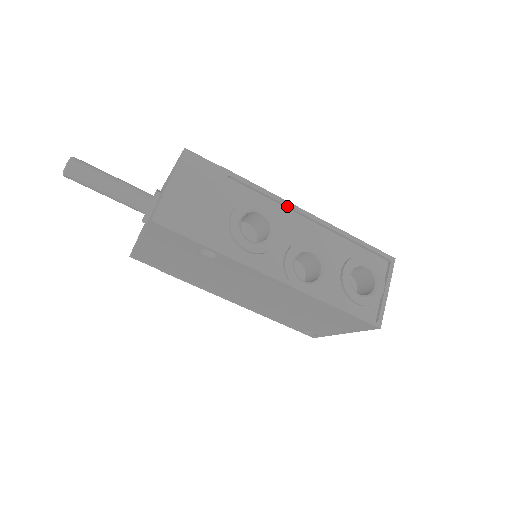
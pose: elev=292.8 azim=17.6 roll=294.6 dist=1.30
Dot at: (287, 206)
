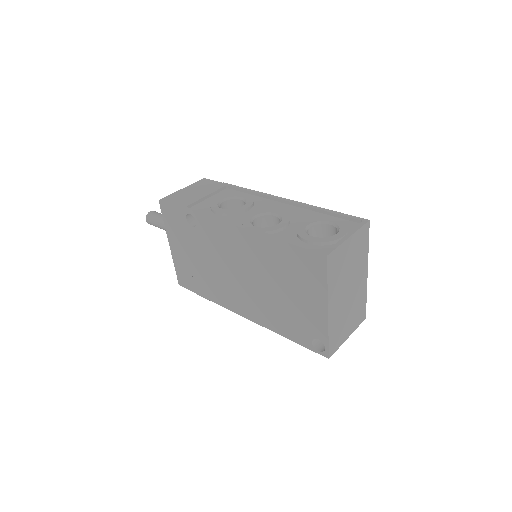
Dot at: (266, 196)
